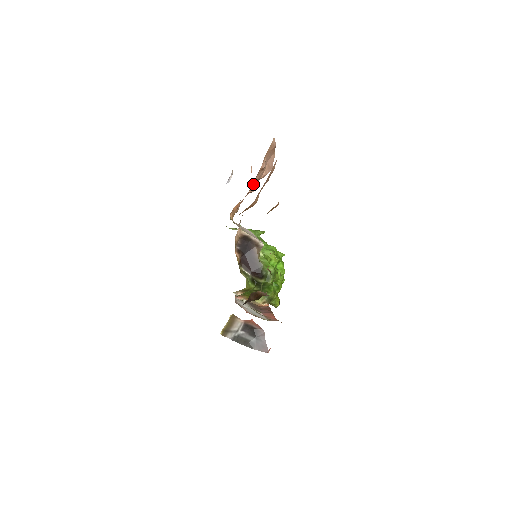
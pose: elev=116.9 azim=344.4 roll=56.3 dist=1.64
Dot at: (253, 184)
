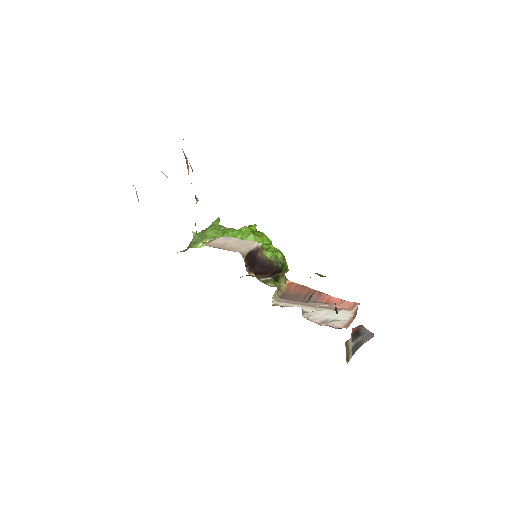
Dot at: occluded
